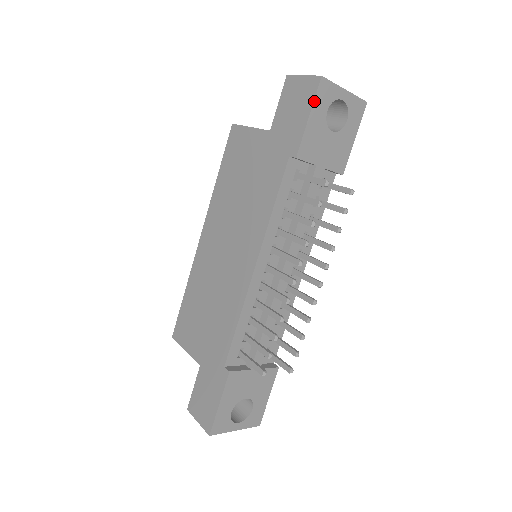
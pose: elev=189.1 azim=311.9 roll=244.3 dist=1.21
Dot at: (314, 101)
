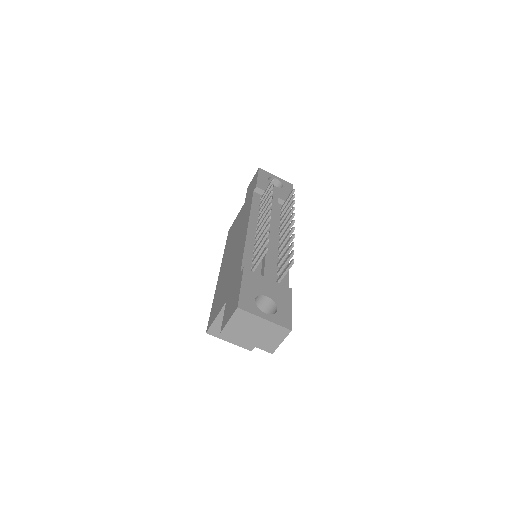
Dot at: (258, 173)
